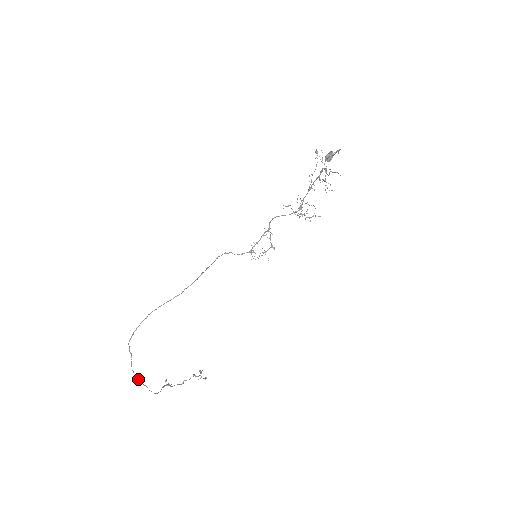
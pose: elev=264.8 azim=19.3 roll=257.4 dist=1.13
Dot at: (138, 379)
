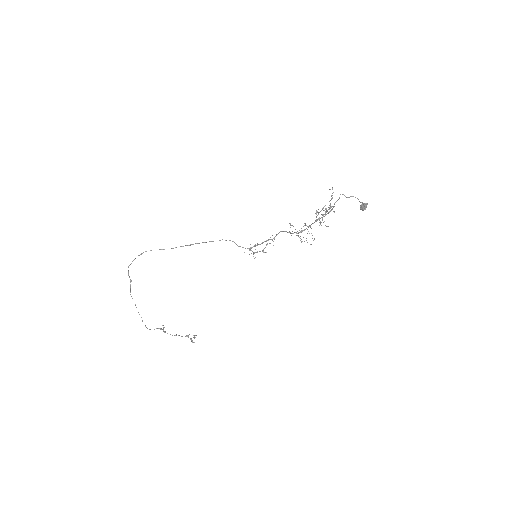
Dot at: occluded
